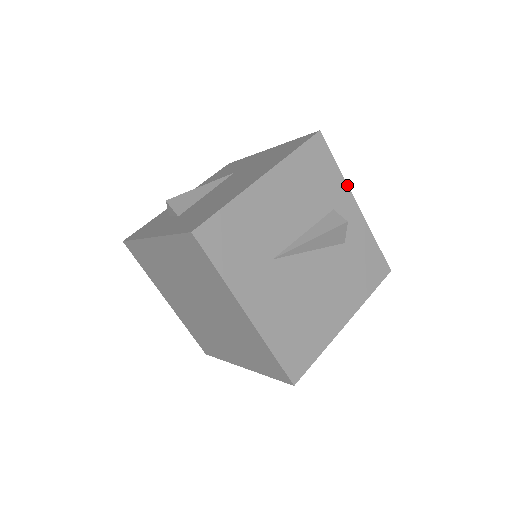
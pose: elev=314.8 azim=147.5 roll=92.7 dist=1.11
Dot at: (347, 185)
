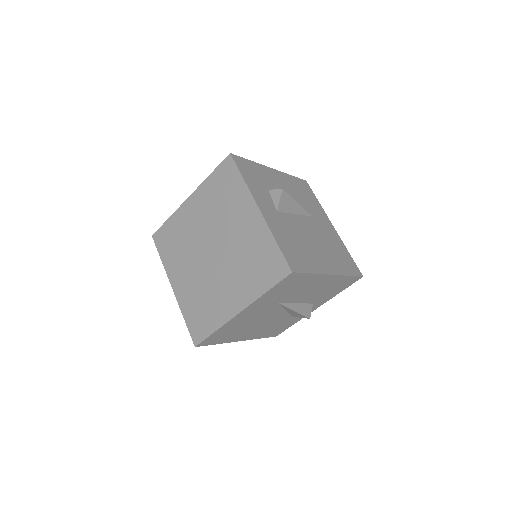
Dot at: occluded
